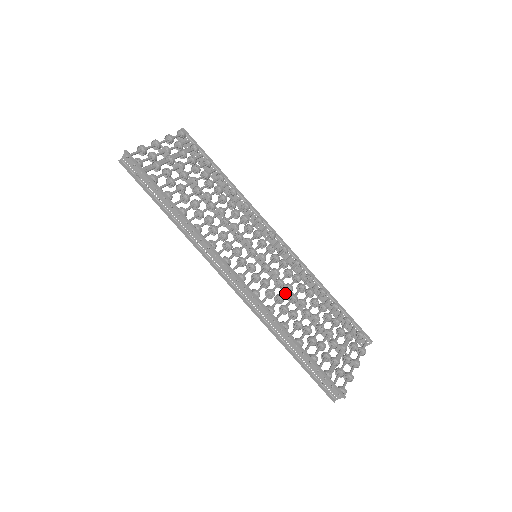
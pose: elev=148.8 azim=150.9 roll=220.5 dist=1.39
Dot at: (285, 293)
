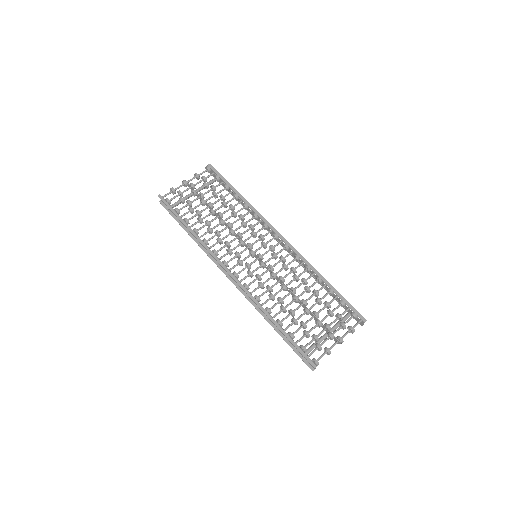
Dot at: occluded
